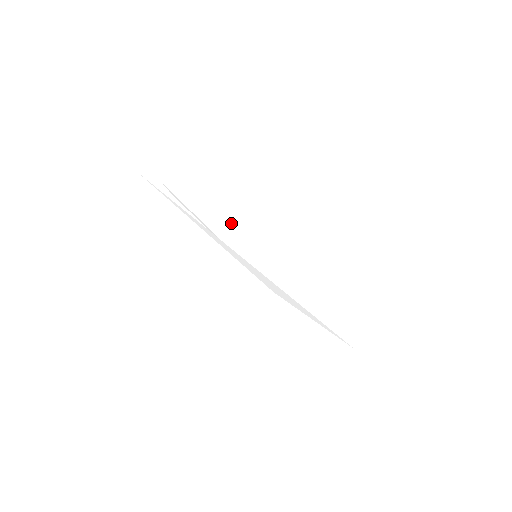
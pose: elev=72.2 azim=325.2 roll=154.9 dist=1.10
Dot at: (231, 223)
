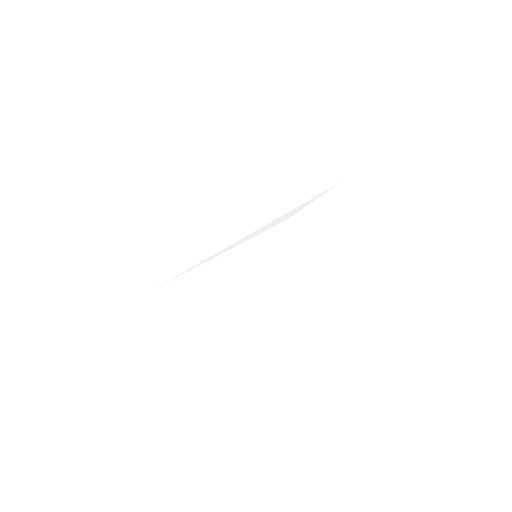
Dot at: (206, 260)
